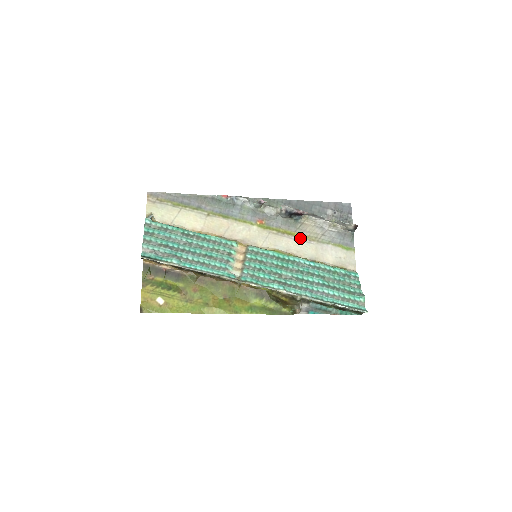
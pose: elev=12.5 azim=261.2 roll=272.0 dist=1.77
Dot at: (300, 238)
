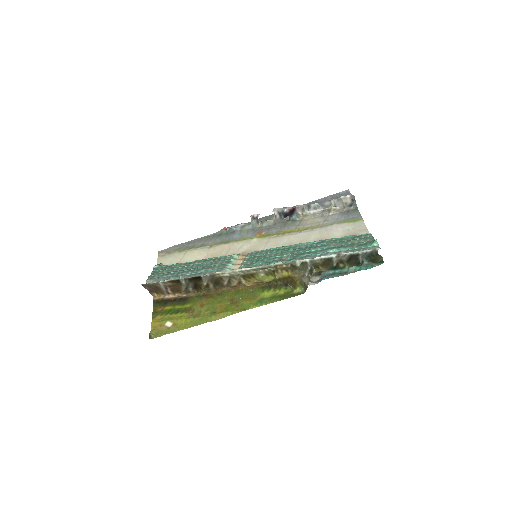
Dot at: (301, 231)
